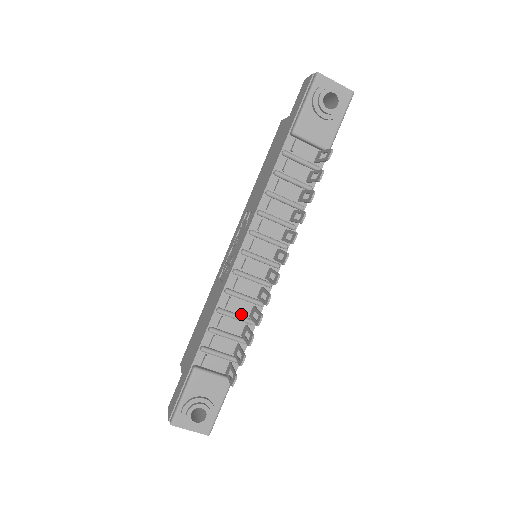
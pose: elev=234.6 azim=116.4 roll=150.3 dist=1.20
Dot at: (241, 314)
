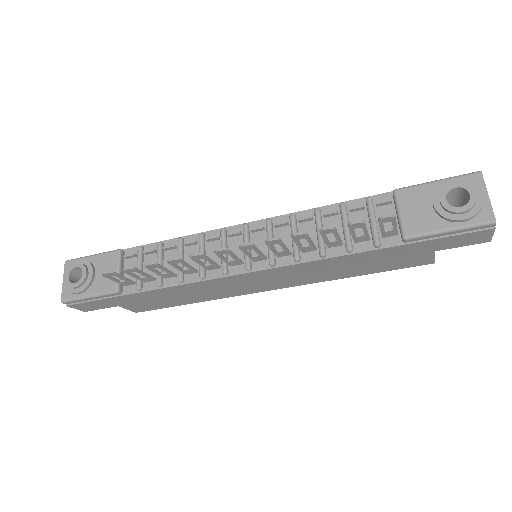
Dot at: occluded
